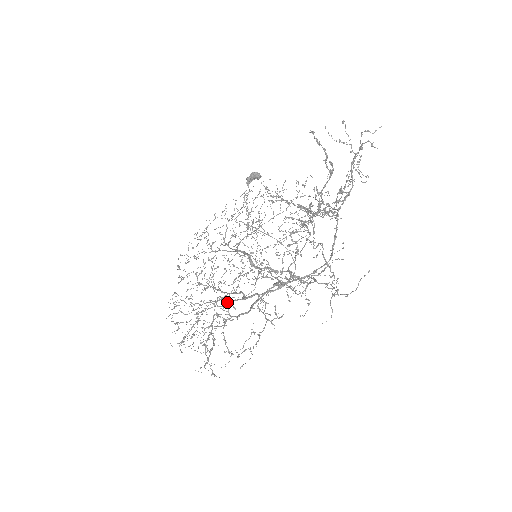
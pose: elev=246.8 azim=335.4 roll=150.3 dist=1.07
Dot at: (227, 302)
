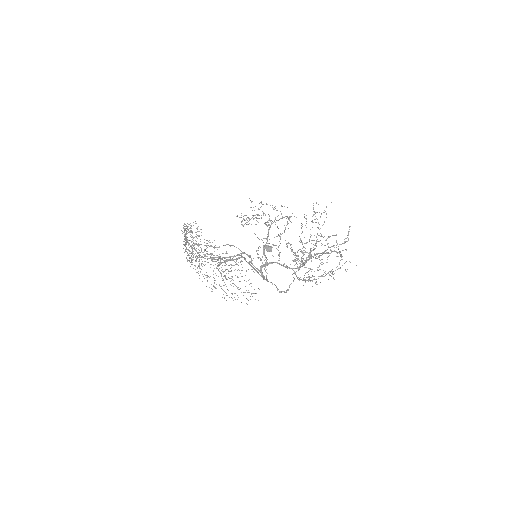
Dot at: occluded
